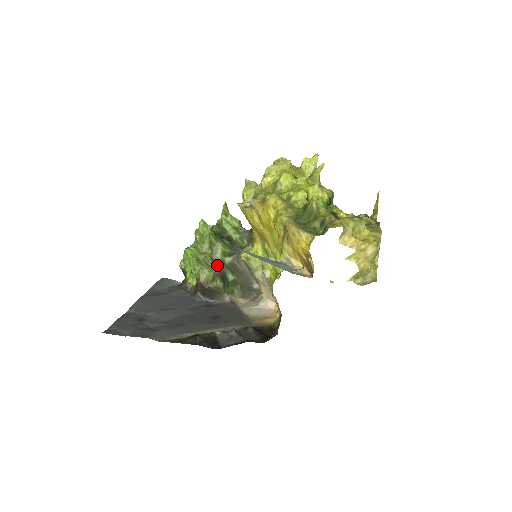
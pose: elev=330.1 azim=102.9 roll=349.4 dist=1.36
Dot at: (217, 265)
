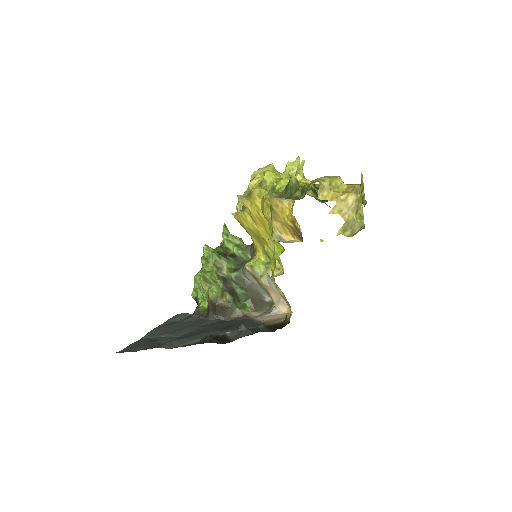
Dot at: (224, 281)
